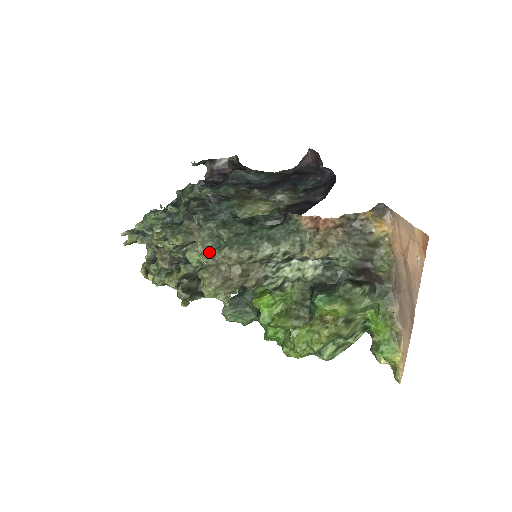
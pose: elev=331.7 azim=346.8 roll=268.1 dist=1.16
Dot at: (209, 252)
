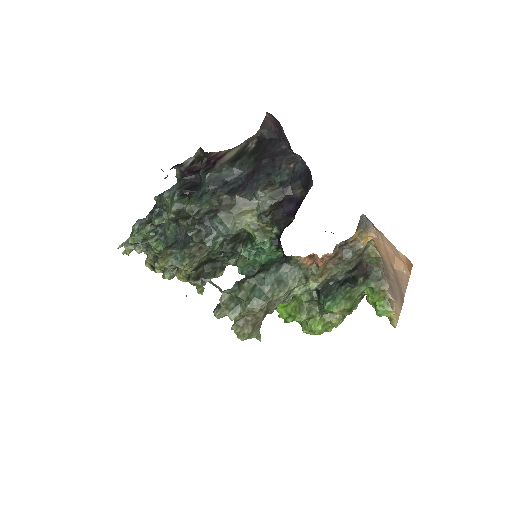
Dot at: (234, 312)
